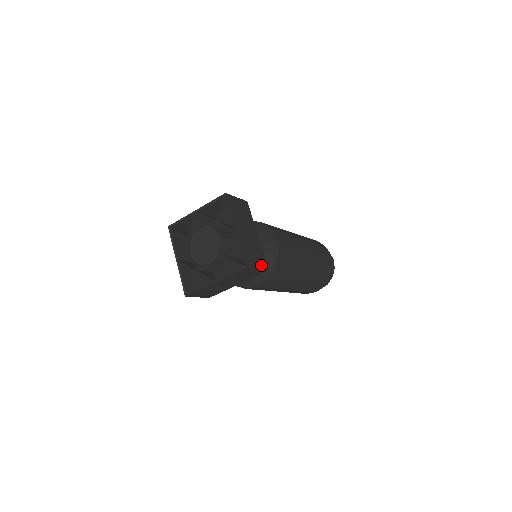
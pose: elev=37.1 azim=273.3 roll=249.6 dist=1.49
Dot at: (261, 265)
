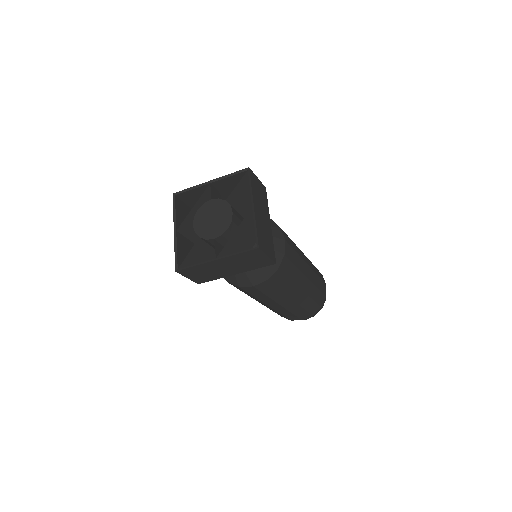
Dot at: (270, 254)
